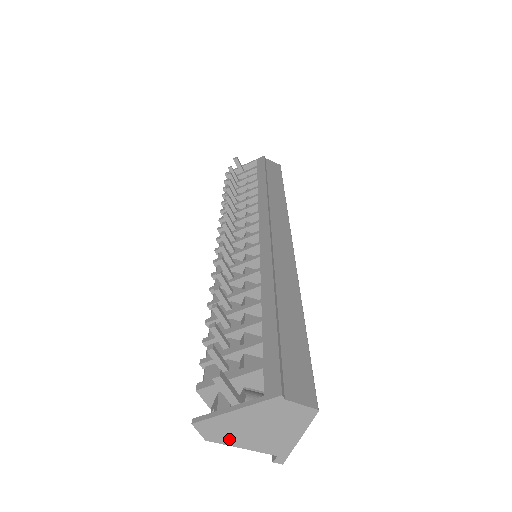
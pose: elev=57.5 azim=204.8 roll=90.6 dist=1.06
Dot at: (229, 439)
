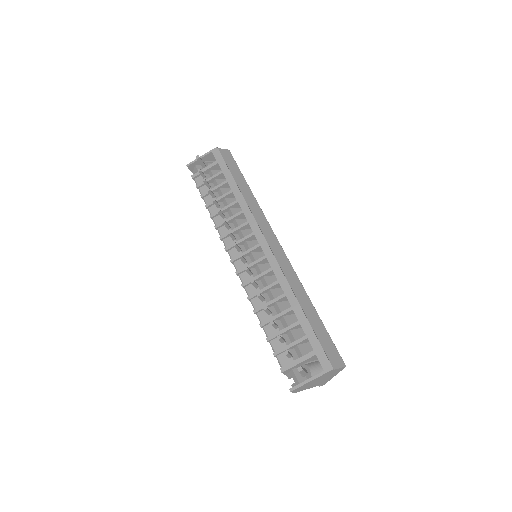
Dot at: (304, 389)
